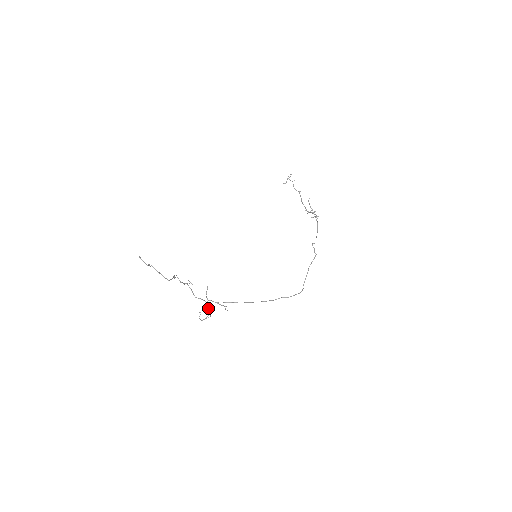
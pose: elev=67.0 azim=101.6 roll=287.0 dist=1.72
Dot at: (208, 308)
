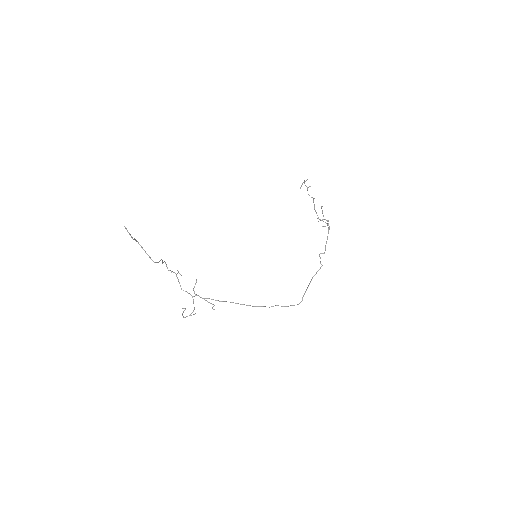
Dot at: occluded
